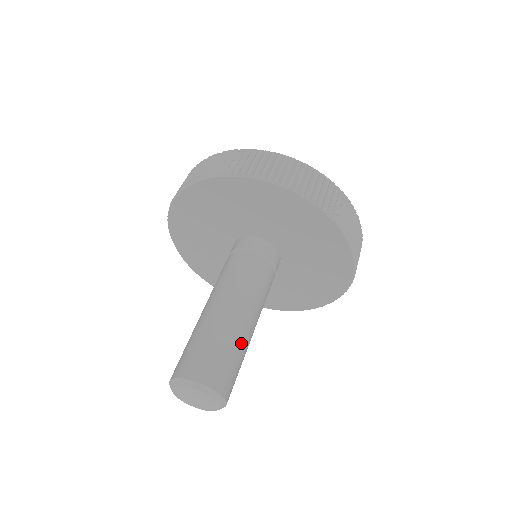
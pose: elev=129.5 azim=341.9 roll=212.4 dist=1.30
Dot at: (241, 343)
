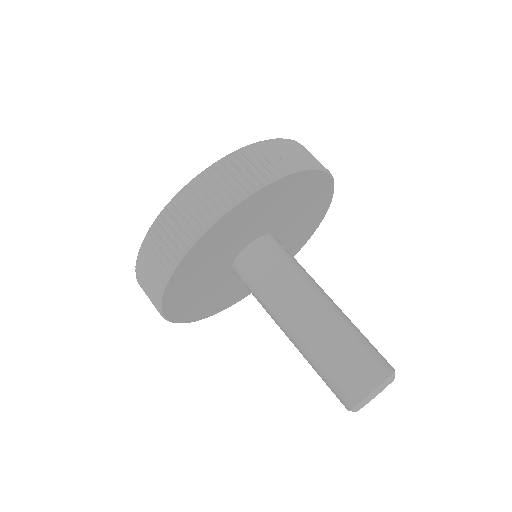
Dot at: occluded
